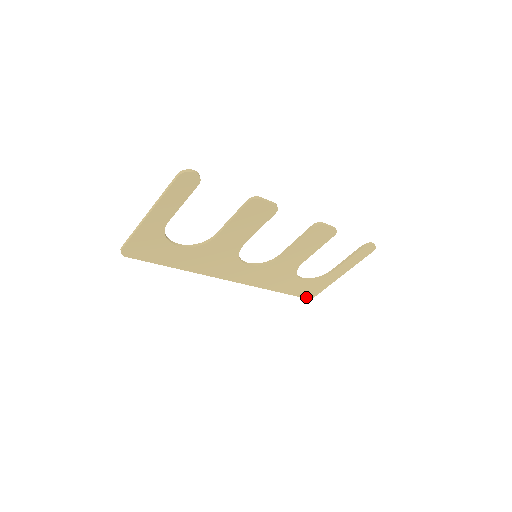
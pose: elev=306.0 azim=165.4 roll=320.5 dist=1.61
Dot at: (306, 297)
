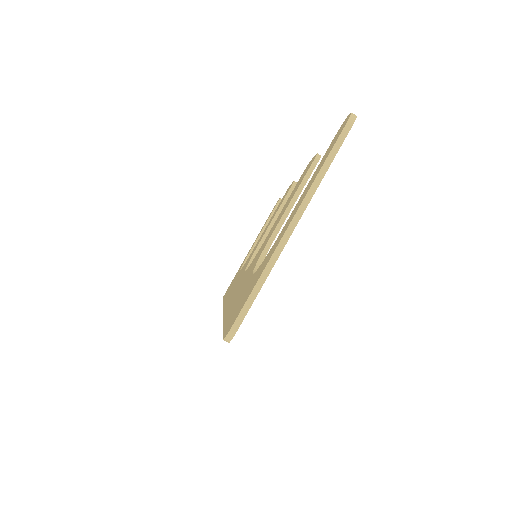
Dot at: occluded
